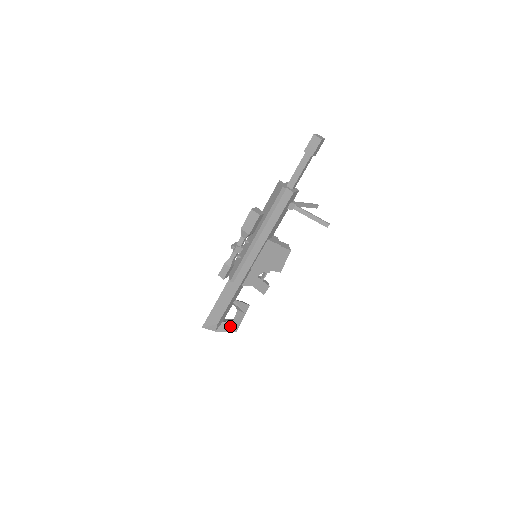
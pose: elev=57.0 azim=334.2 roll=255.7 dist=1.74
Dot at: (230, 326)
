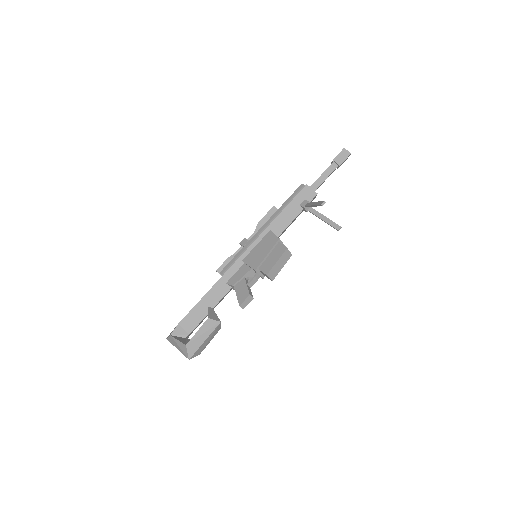
Dot at: (187, 342)
